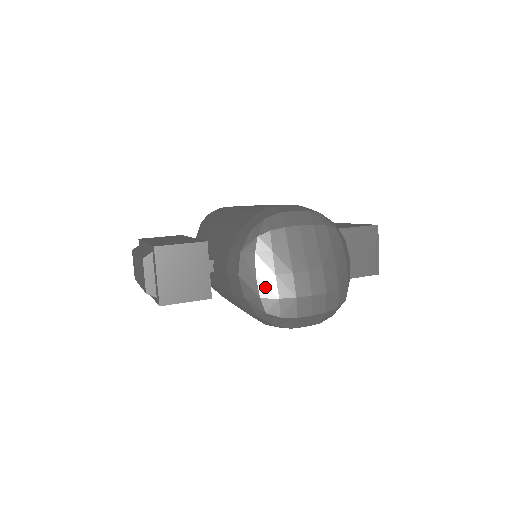
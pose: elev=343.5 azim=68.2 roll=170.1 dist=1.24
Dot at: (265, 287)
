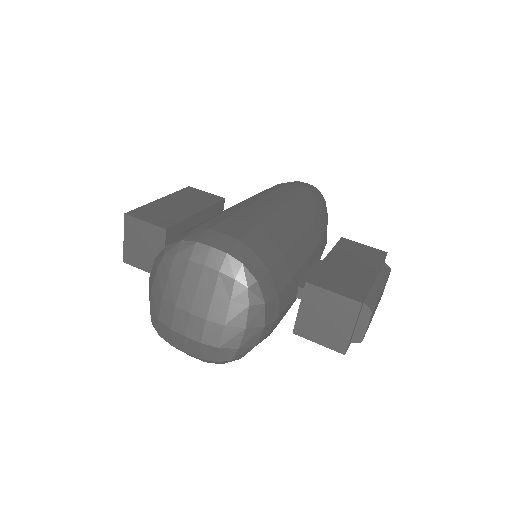
Dot at: (154, 303)
